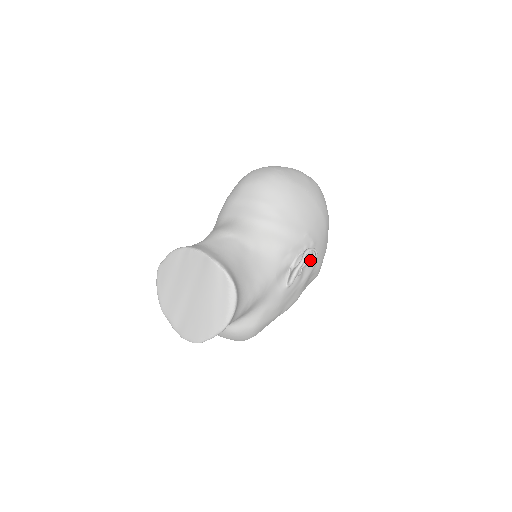
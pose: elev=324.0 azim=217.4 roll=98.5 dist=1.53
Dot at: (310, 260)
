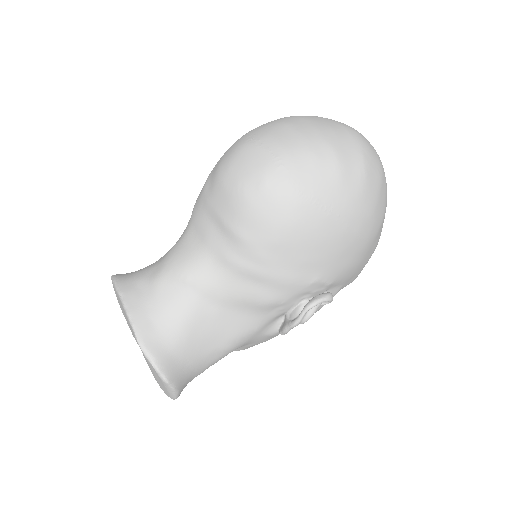
Dot at: occluded
